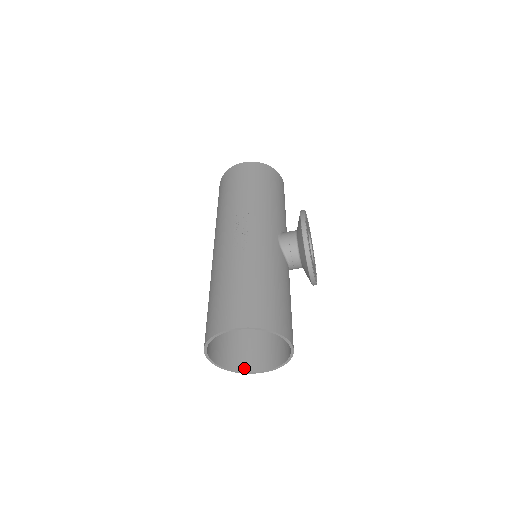
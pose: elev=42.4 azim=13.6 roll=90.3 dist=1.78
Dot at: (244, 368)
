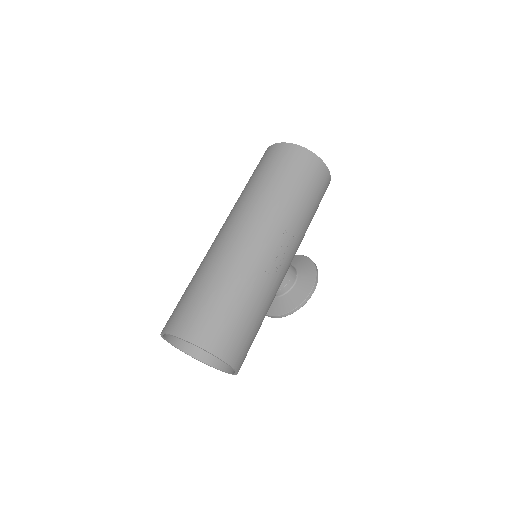
Dot at: (170, 338)
